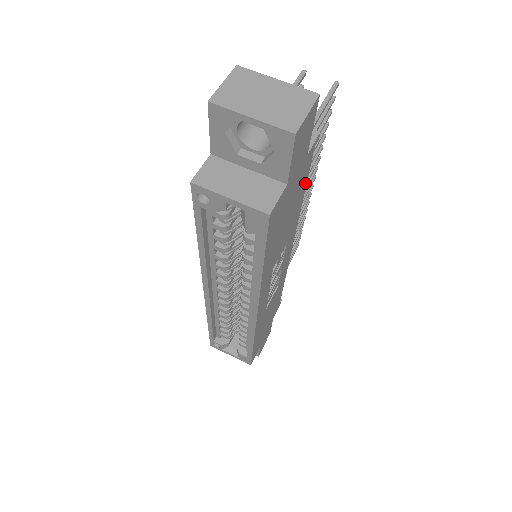
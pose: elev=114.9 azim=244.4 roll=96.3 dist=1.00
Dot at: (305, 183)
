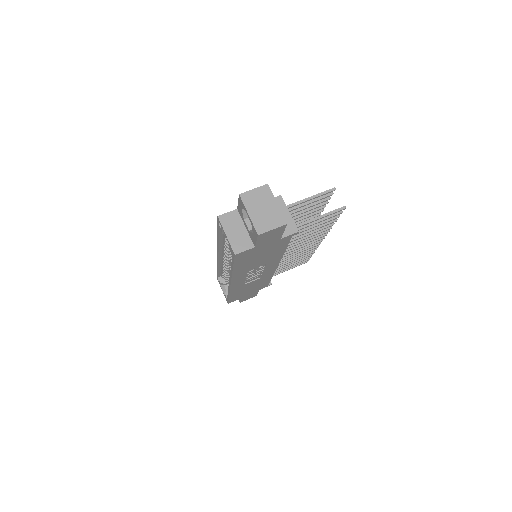
Dot at: (285, 246)
